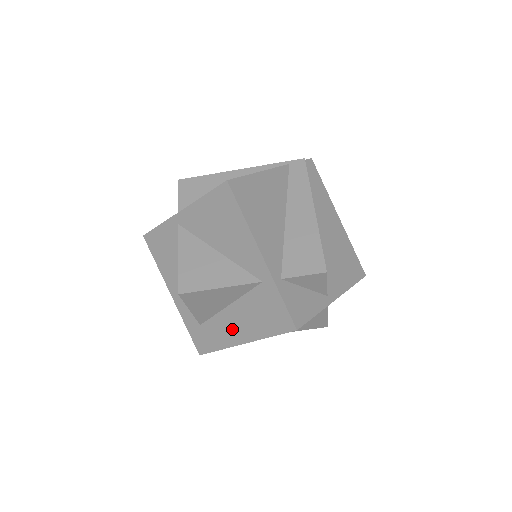
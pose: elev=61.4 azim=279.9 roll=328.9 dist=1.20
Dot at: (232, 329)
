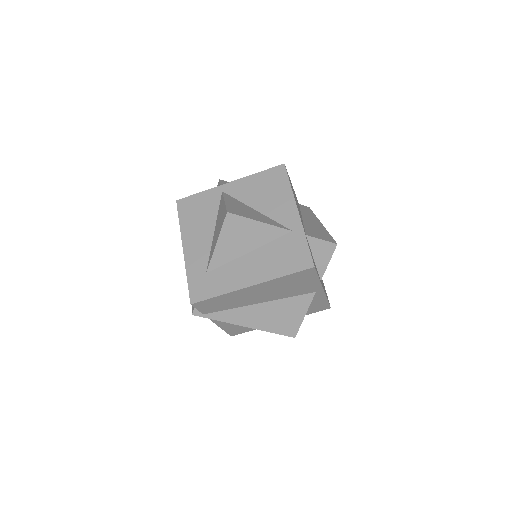
Dot at: (244, 273)
